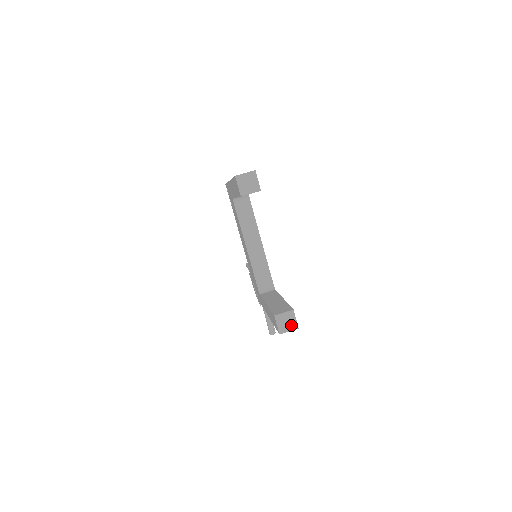
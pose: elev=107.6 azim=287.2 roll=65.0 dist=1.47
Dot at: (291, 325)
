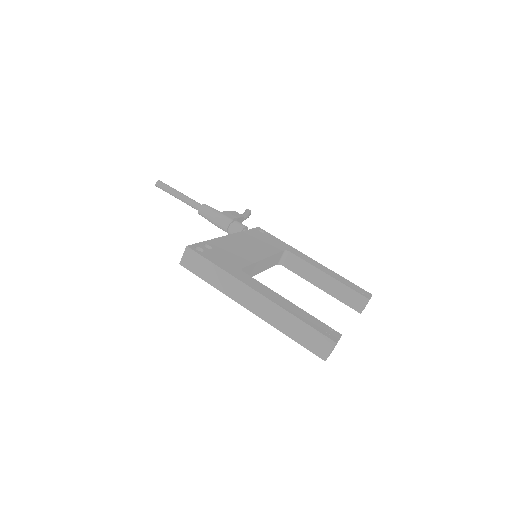
Dot at: occluded
